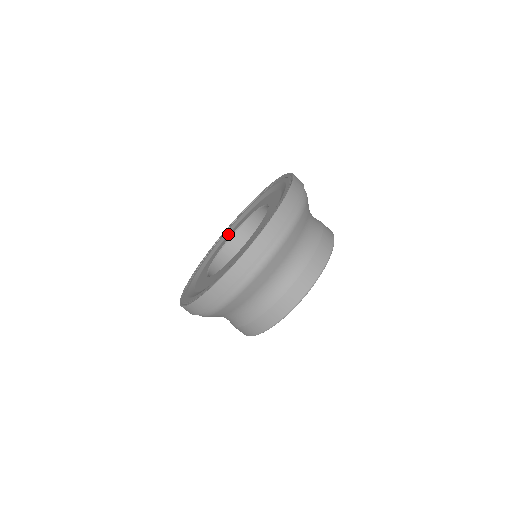
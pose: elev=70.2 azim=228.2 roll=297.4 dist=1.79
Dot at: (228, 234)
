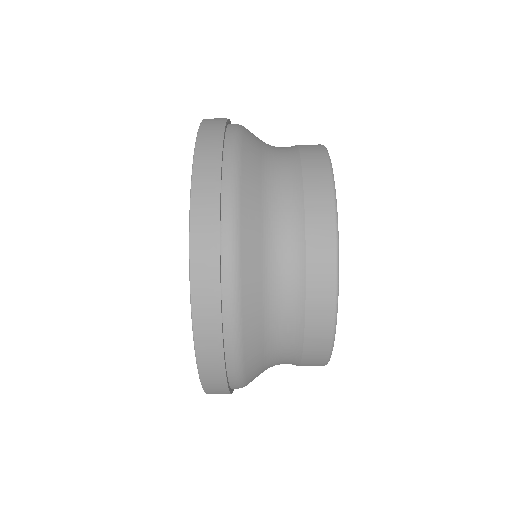
Dot at: occluded
